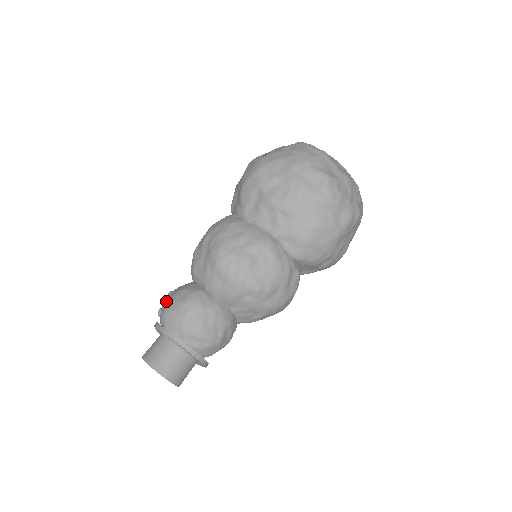
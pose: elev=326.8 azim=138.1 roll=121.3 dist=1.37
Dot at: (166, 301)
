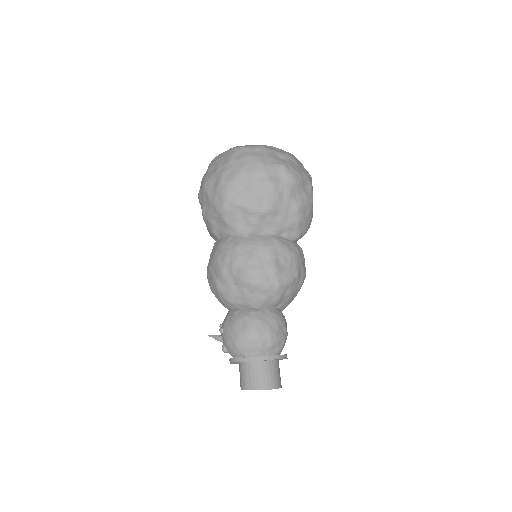
Dot at: (228, 338)
